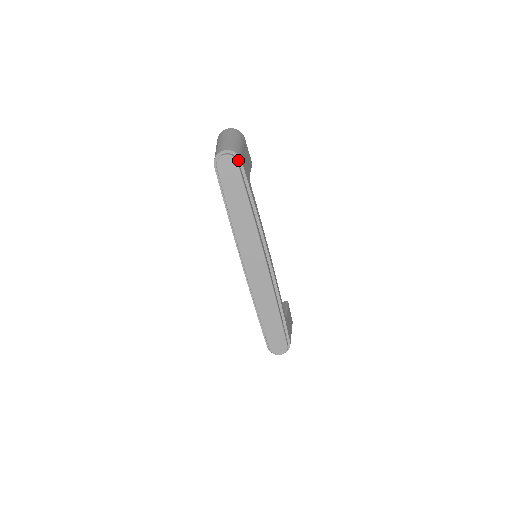
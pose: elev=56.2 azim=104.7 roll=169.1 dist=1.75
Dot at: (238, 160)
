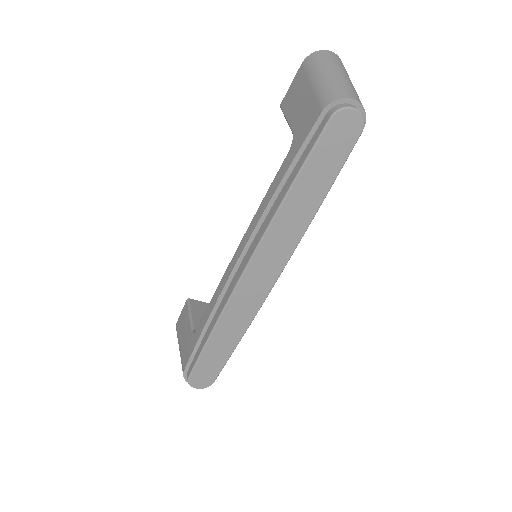
Dot at: occluded
